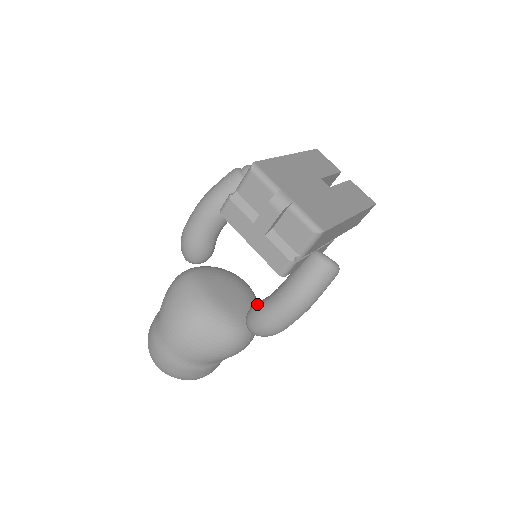
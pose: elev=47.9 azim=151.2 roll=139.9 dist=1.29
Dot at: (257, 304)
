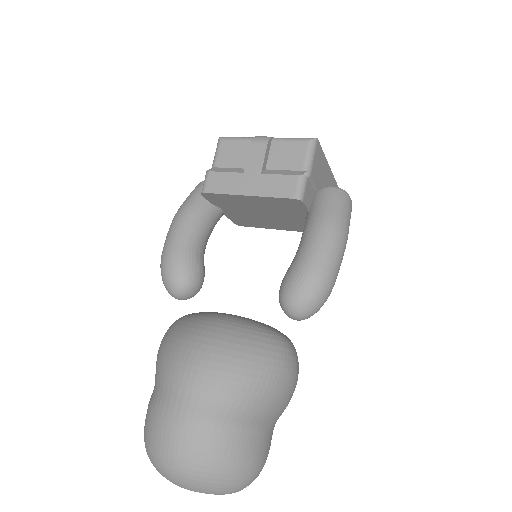
Dot at: occluded
